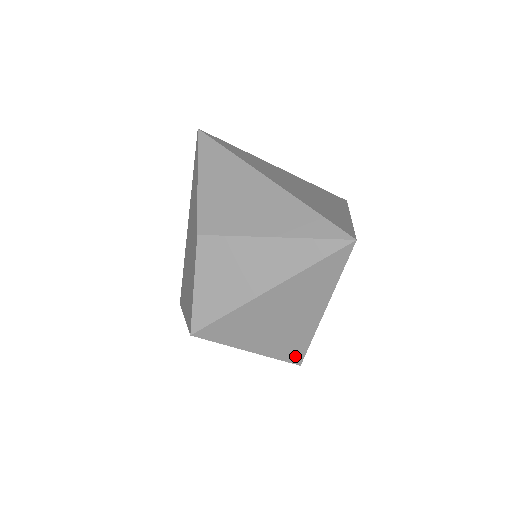
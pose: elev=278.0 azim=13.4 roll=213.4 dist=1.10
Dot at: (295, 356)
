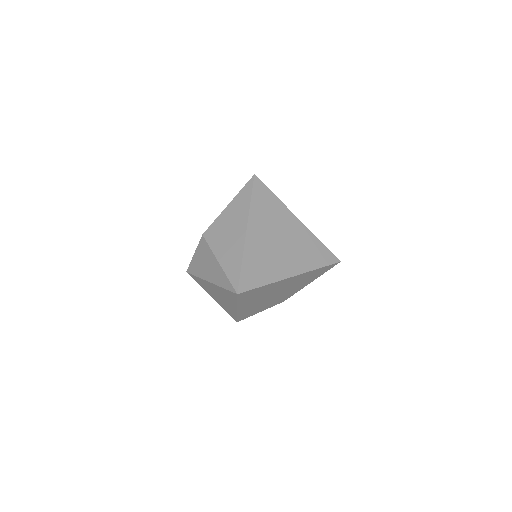
Dot at: (232, 316)
